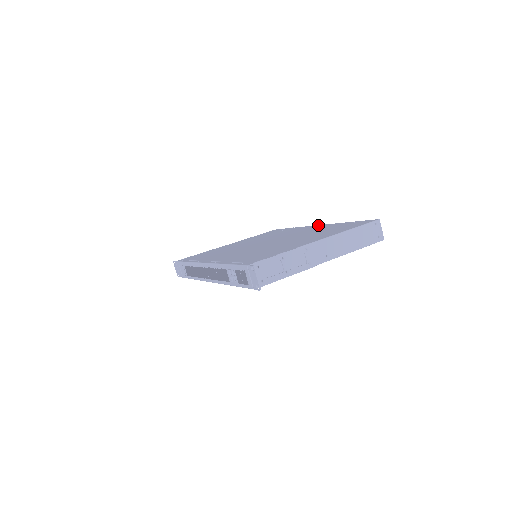
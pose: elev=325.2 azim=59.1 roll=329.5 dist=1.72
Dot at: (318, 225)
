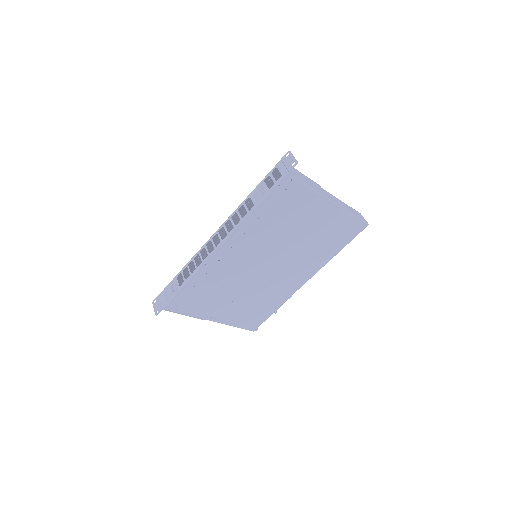
Dot at: occluded
